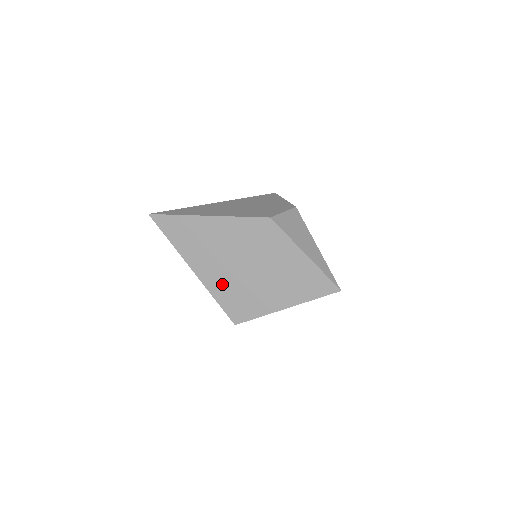
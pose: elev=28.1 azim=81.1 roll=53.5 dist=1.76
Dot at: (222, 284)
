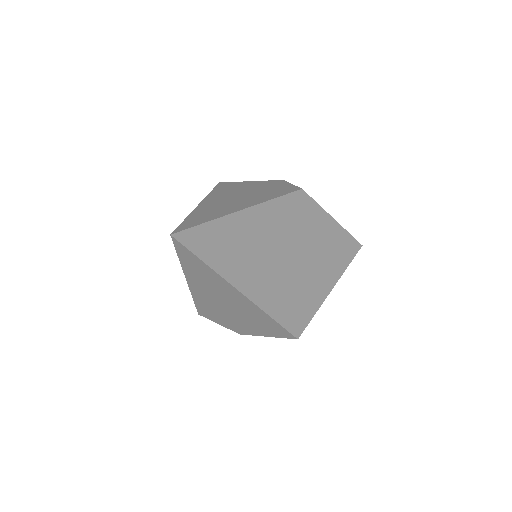
Dot at: (277, 294)
